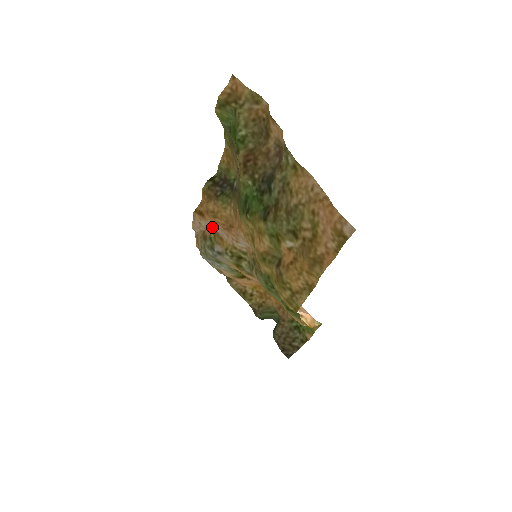
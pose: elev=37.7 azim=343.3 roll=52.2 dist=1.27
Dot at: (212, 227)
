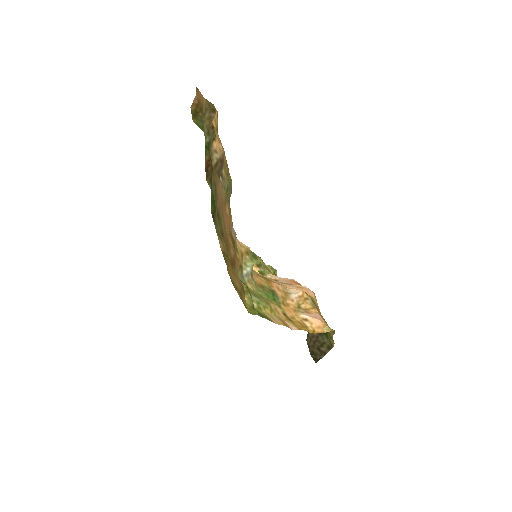
Dot at: occluded
